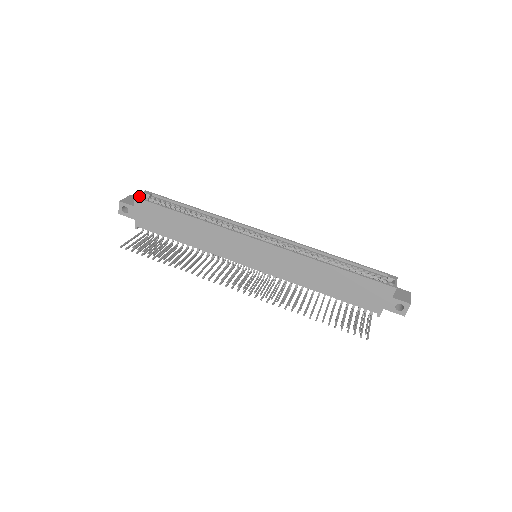
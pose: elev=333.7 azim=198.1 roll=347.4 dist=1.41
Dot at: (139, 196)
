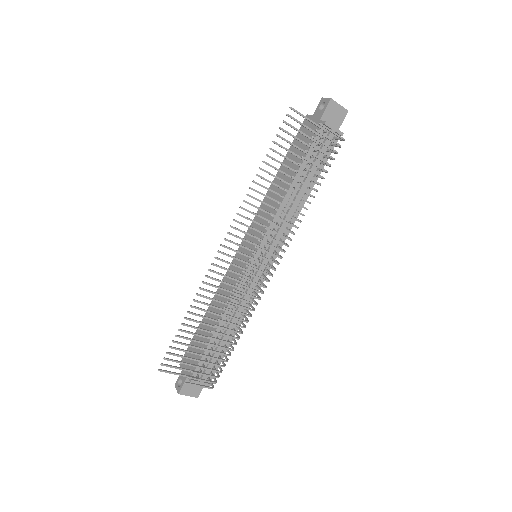
Dot at: occluded
